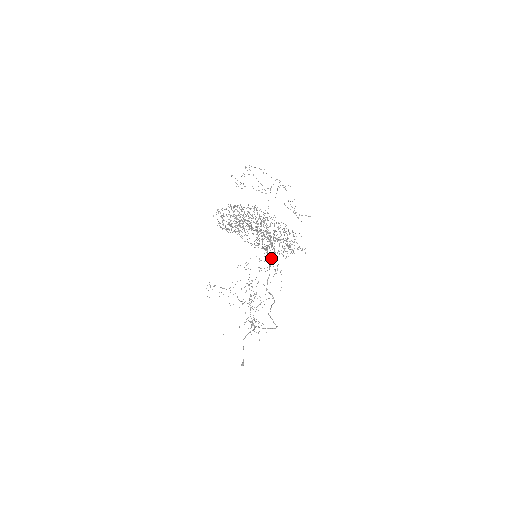
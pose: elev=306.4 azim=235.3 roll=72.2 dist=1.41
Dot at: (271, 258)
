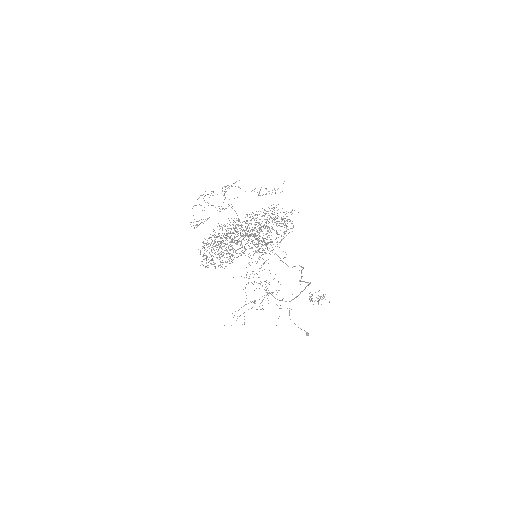
Dot at: occluded
